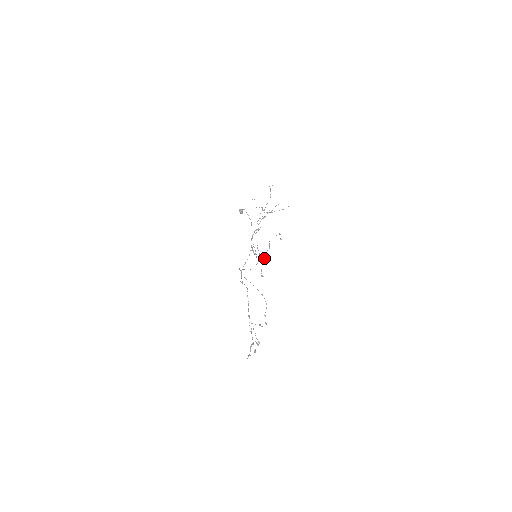
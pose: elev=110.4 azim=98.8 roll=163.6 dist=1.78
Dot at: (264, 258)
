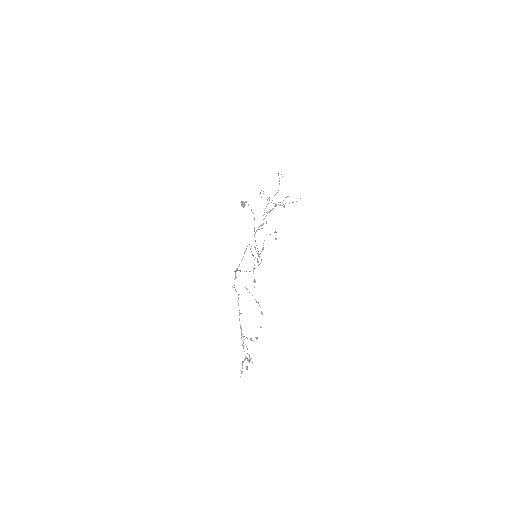
Dot at: (257, 261)
